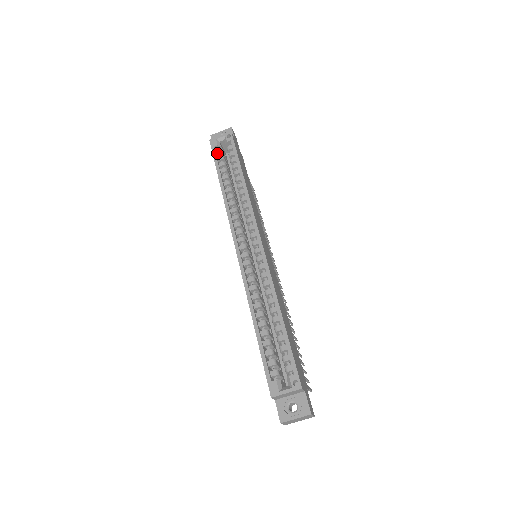
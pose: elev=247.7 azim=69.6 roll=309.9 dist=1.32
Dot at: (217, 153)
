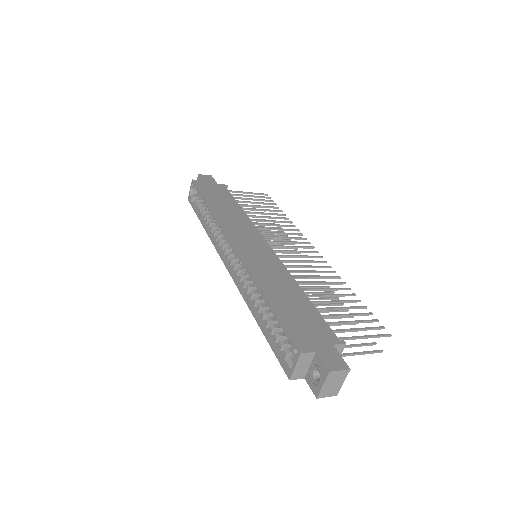
Dot at: (195, 204)
